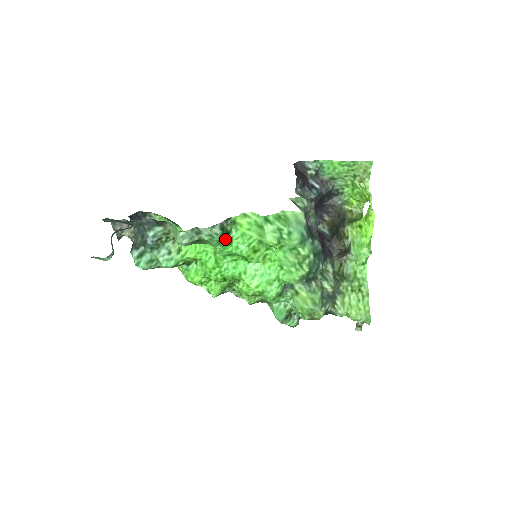
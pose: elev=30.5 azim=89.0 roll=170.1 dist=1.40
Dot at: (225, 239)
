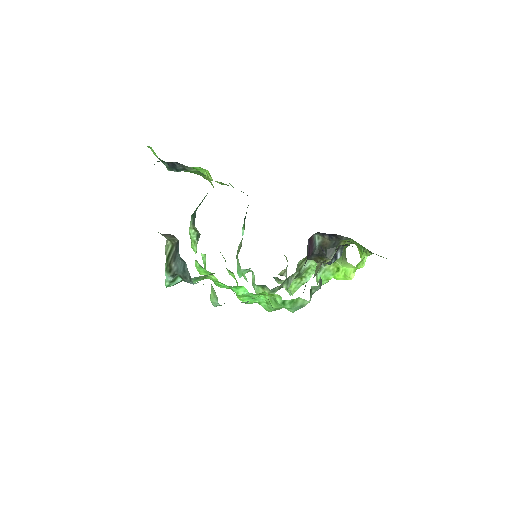
Dot at: occluded
